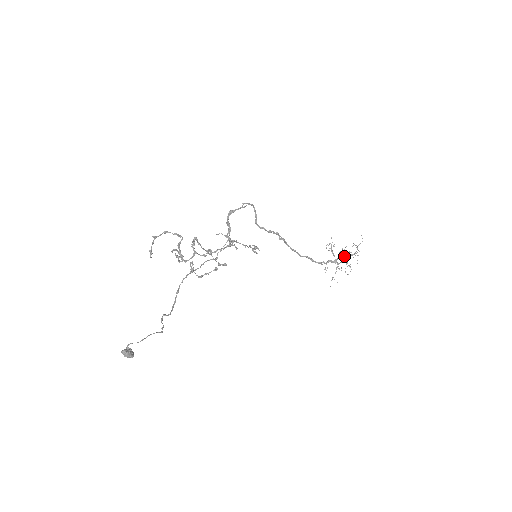
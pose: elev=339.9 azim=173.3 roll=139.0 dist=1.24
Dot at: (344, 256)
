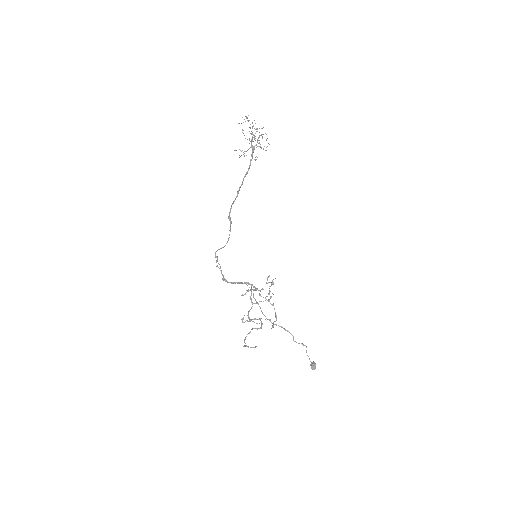
Dot at: occluded
